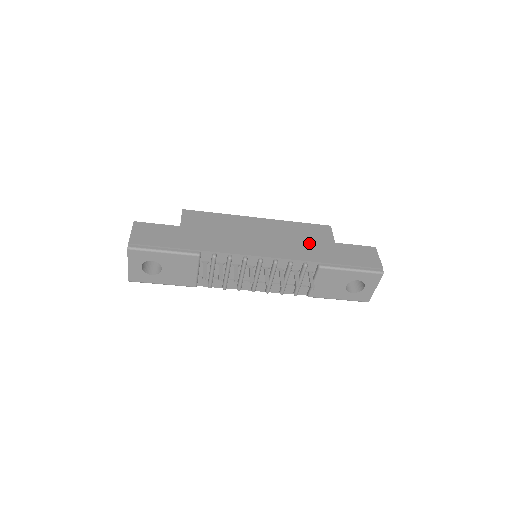
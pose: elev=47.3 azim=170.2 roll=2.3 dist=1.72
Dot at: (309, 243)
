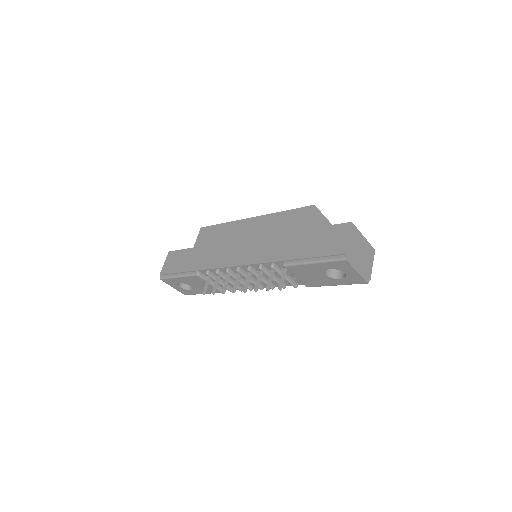
Dot at: (283, 237)
